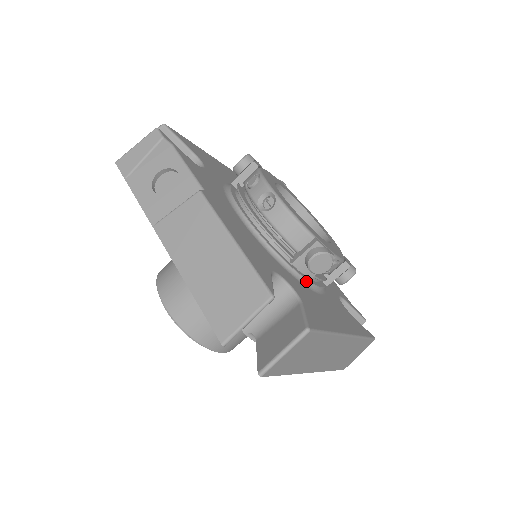
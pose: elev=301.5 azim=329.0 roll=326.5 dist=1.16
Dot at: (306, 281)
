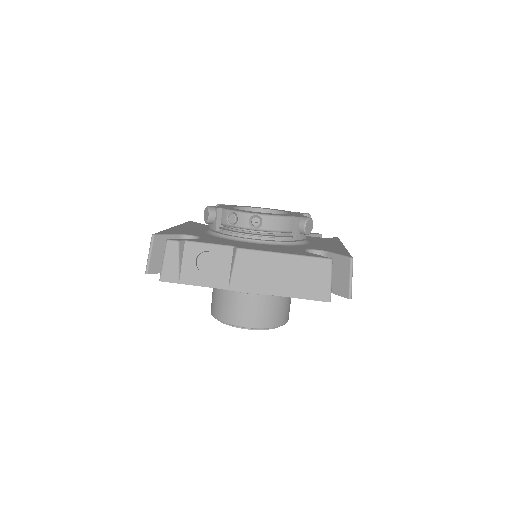
Dot at: (305, 242)
